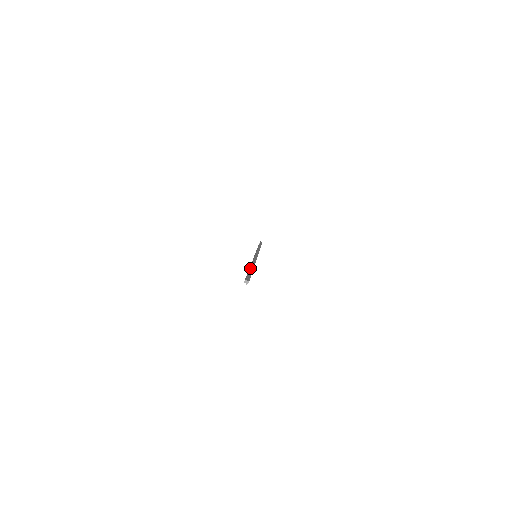
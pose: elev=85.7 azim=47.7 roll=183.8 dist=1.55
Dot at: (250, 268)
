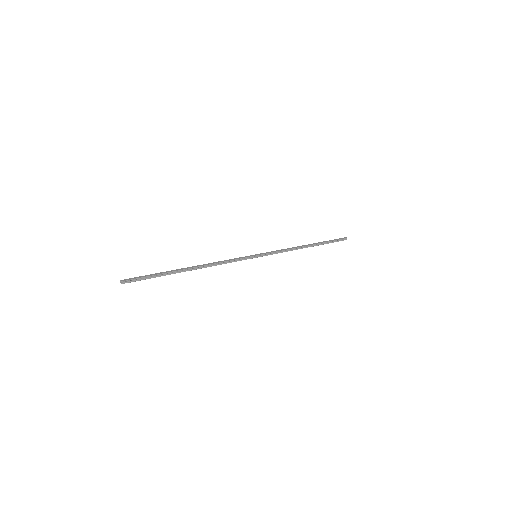
Dot at: (175, 270)
